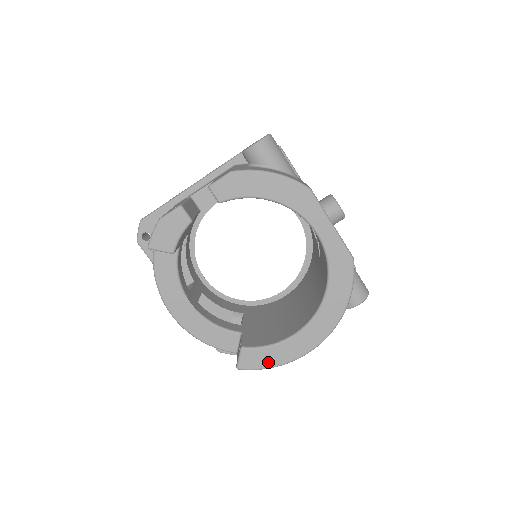
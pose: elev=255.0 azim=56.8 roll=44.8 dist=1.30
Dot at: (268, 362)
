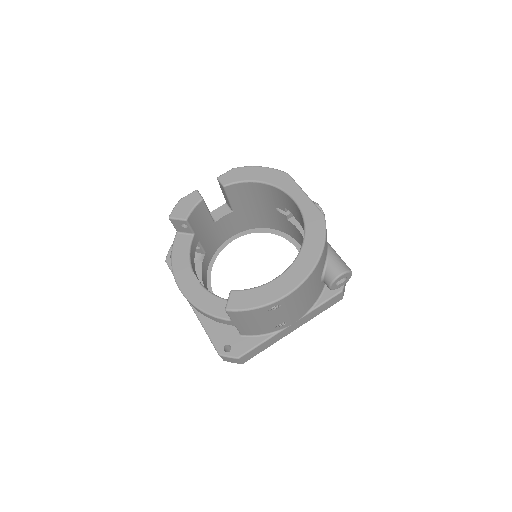
Dot at: (254, 302)
